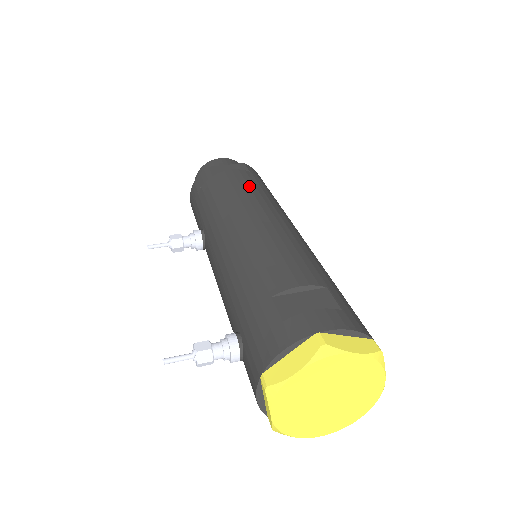
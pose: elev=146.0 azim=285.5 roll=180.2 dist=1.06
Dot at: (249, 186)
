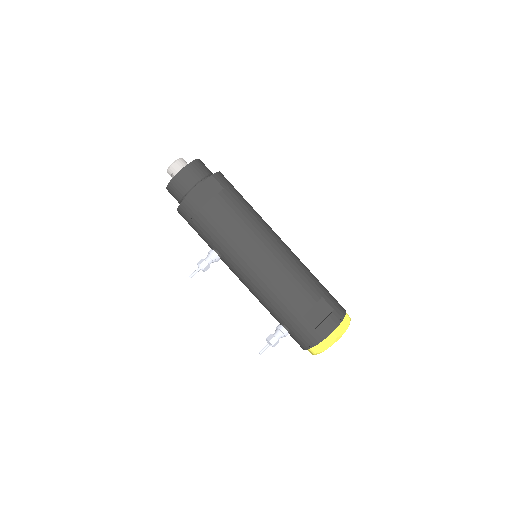
Dot at: (239, 216)
